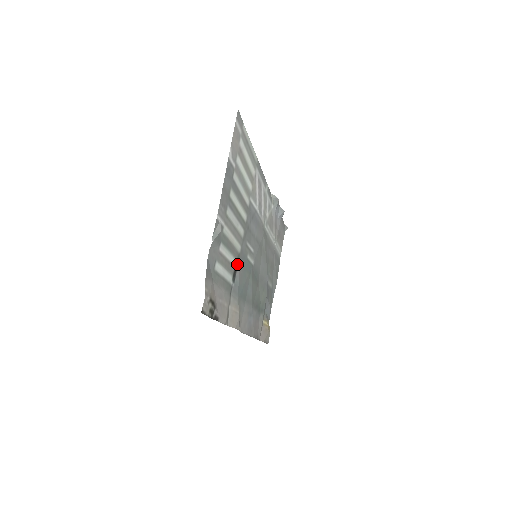
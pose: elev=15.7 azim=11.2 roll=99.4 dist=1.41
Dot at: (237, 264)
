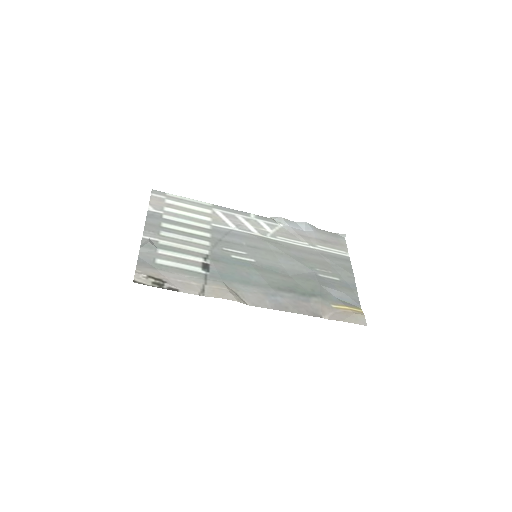
Dot at: (208, 261)
